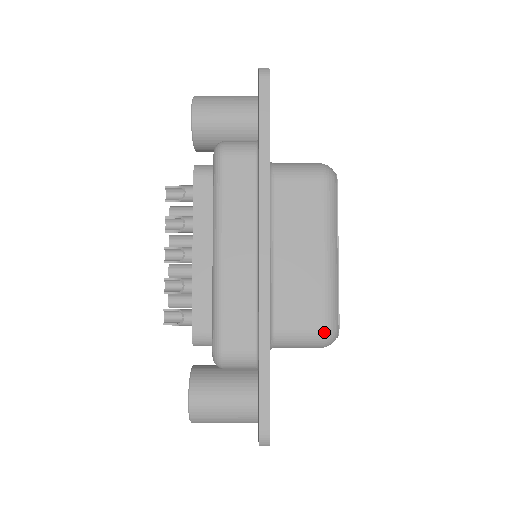
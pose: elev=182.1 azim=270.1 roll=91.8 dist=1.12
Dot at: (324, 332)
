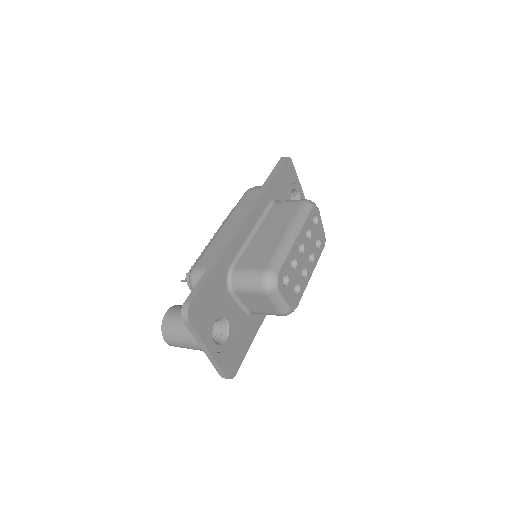
Dot at: (264, 271)
